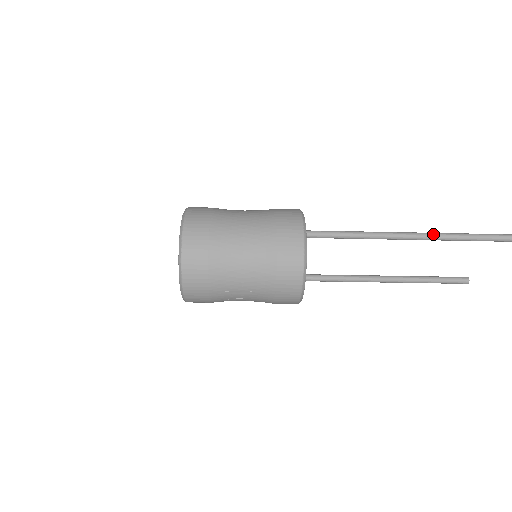
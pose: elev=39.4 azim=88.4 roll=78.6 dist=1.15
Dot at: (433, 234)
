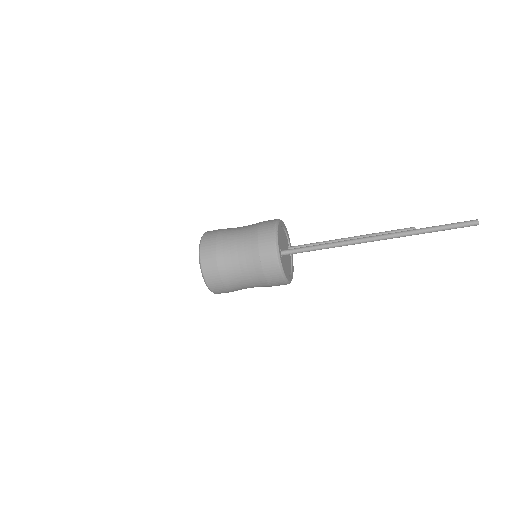
Dot at: (376, 239)
